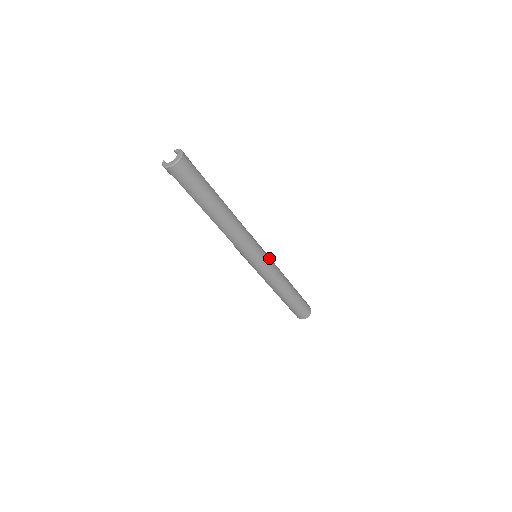
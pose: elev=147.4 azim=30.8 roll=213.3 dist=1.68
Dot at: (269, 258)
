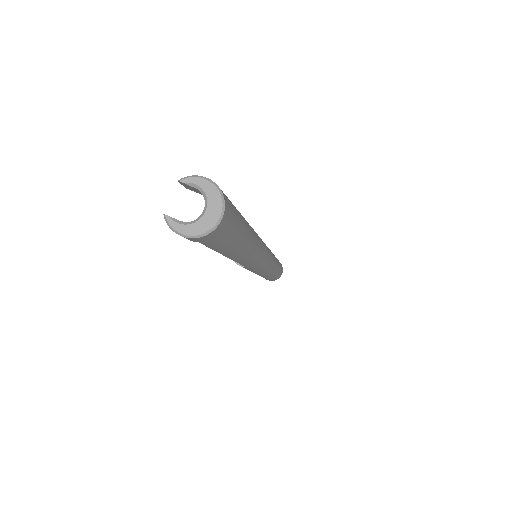
Dot at: occluded
